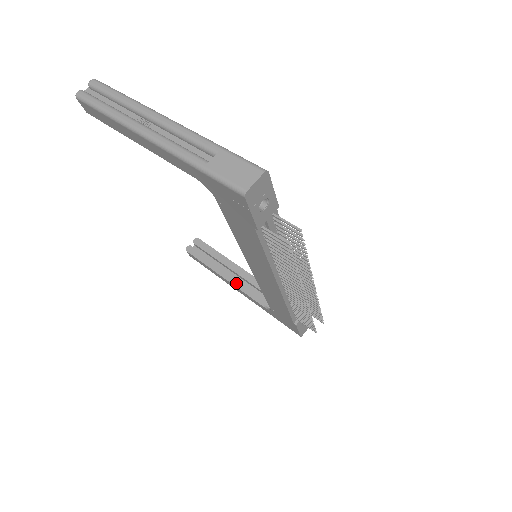
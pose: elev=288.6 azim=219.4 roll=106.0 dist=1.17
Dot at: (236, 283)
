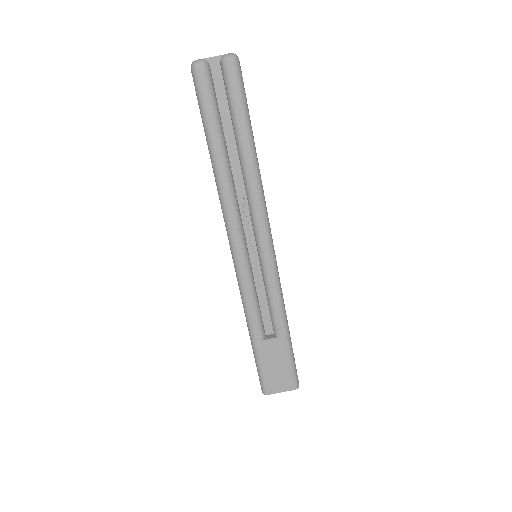
Dot at: occluded
